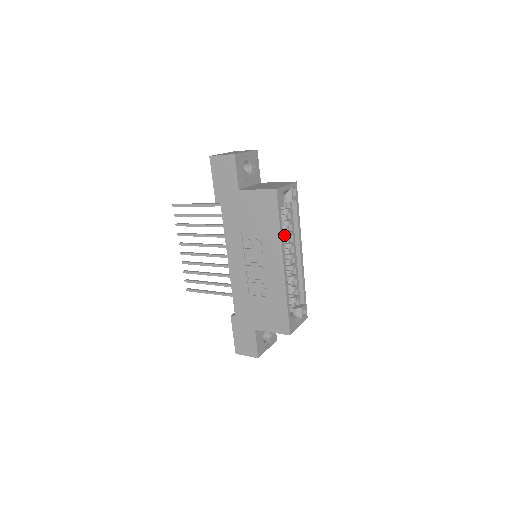
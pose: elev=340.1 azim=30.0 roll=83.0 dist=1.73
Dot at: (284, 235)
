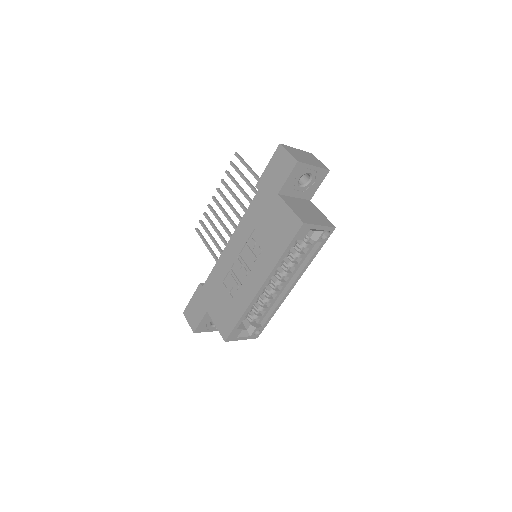
Dot at: (288, 262)
